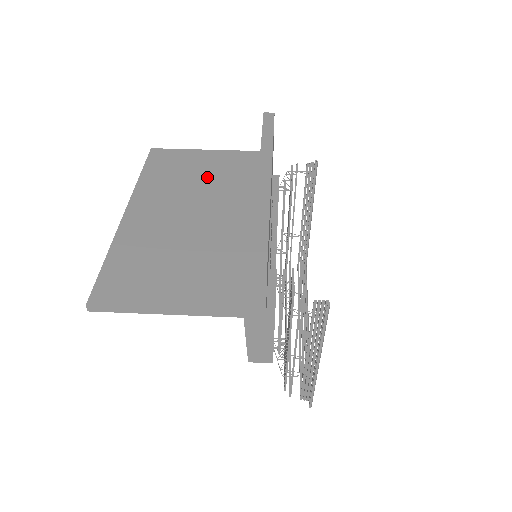
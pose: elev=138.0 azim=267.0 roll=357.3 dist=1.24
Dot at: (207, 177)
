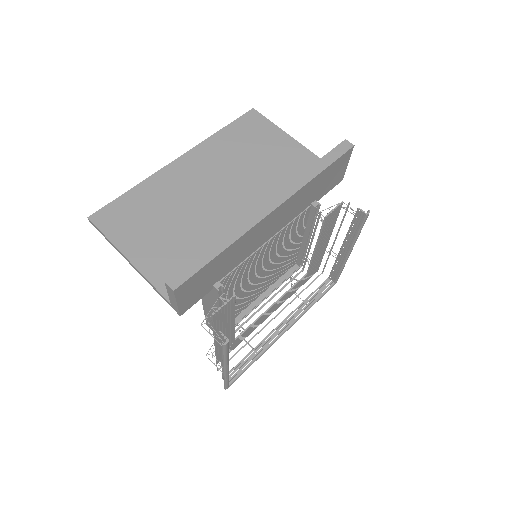
Dot at: (264, 166)
